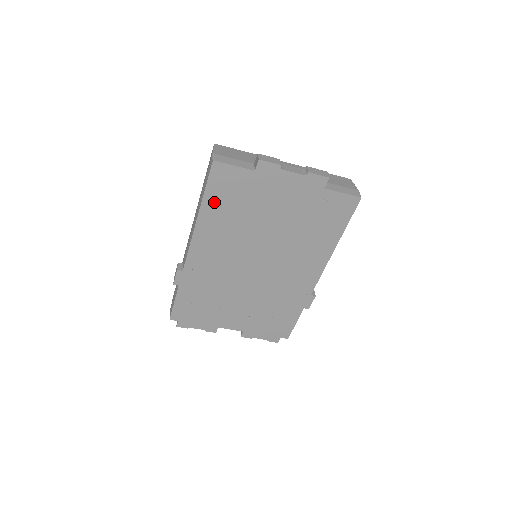
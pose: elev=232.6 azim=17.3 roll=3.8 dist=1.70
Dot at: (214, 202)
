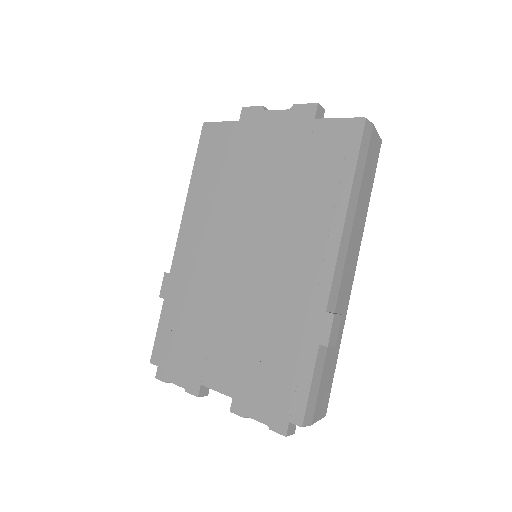
Dot at: (203, 170)
